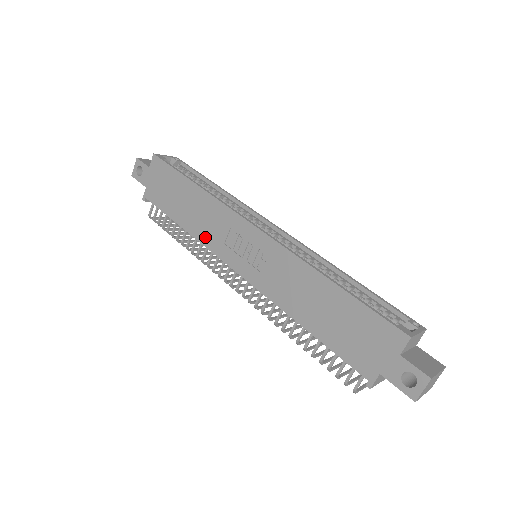
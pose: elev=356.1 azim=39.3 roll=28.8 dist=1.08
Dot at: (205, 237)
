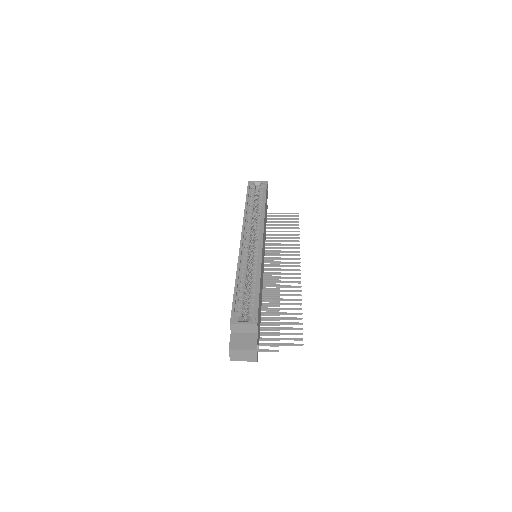
Dot at: occluded
